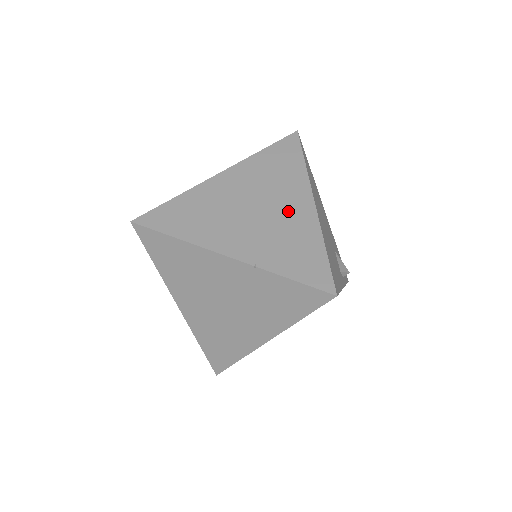
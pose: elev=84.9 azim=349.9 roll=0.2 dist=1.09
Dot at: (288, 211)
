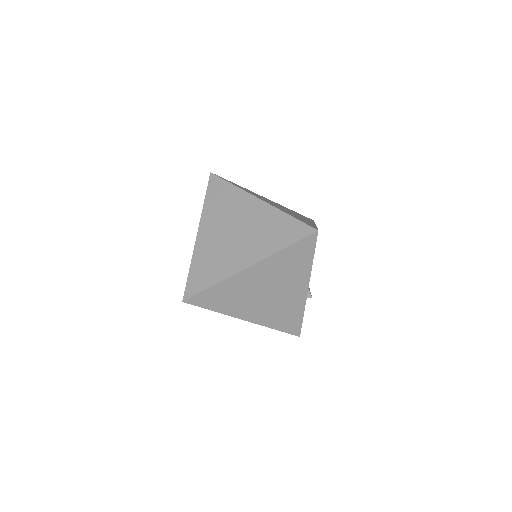
Dot at: occluded
